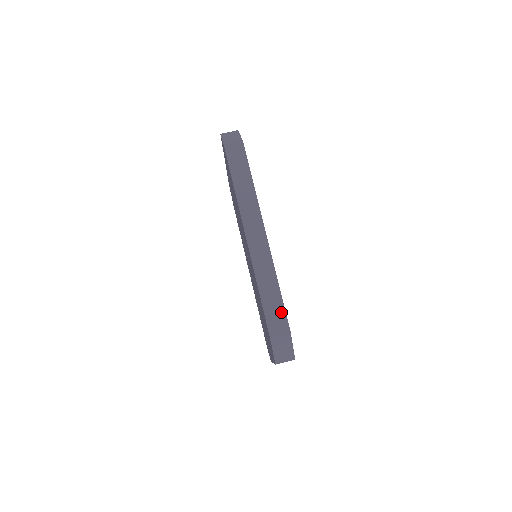
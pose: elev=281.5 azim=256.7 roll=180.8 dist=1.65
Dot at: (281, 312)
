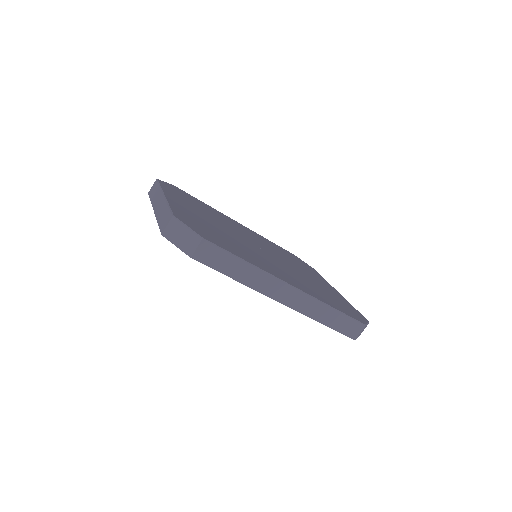
Dot at: (349, 321)
